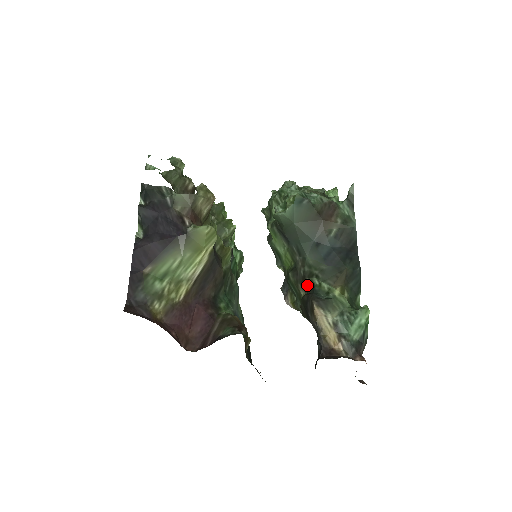
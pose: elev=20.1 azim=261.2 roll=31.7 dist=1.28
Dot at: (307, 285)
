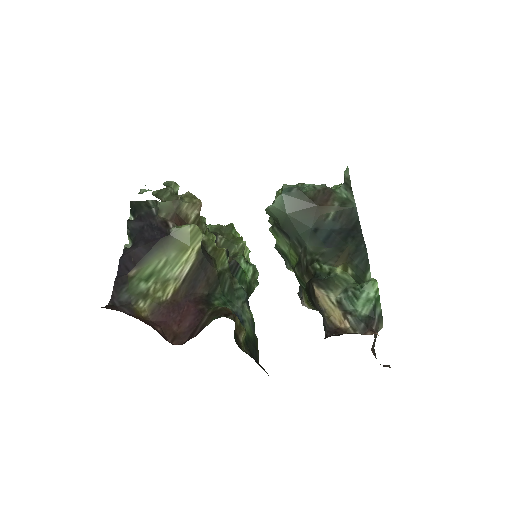
Dot at: (310, 273)
